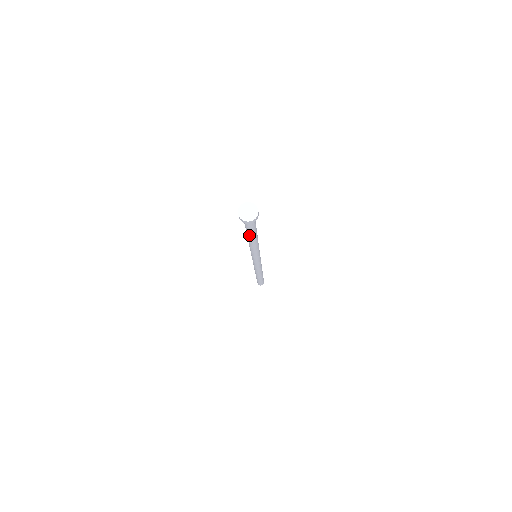
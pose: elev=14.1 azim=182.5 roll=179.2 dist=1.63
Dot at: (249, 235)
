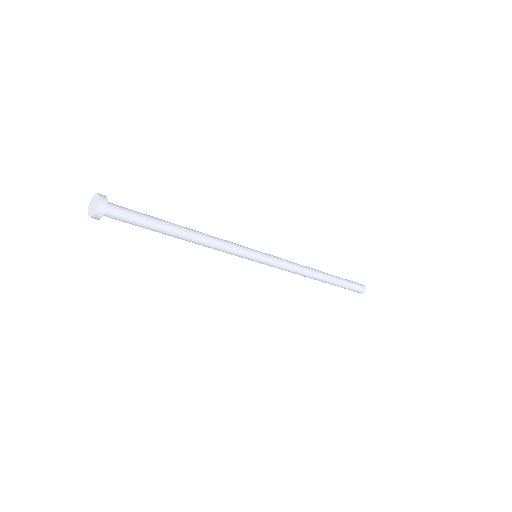
Dot at: (161, 232)
